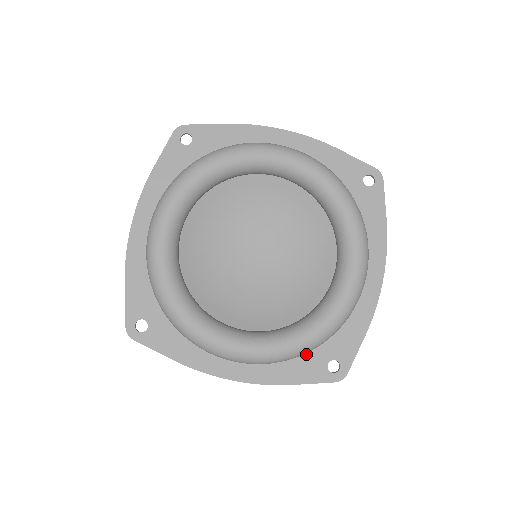
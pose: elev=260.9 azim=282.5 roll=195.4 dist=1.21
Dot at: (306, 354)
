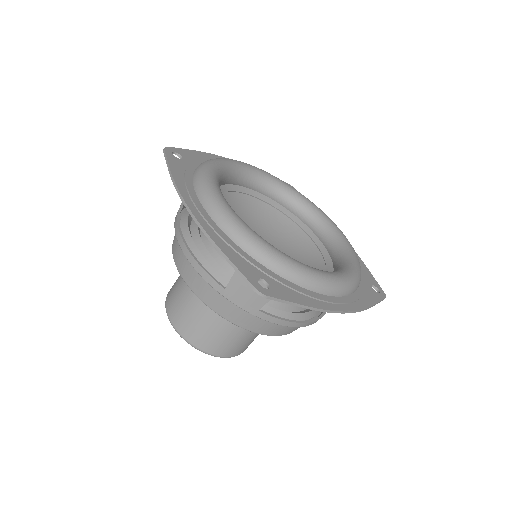
Dot at: (253, 259)
